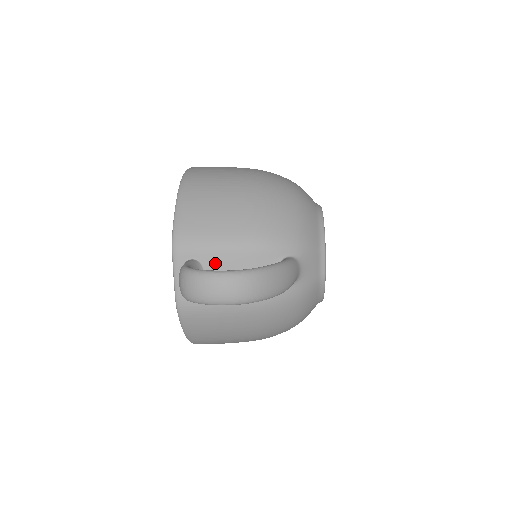
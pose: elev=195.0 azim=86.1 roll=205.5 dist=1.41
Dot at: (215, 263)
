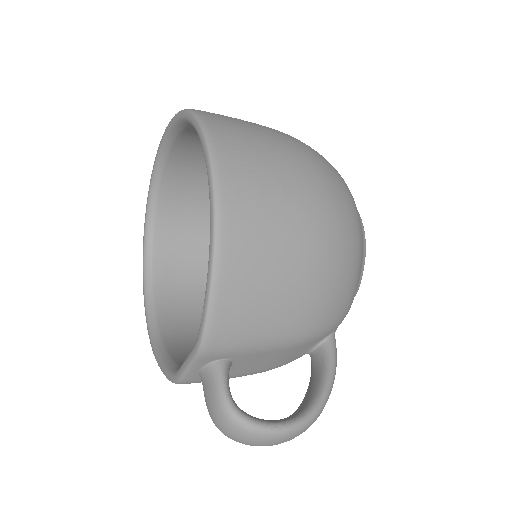
Dot at: (250, 358)
